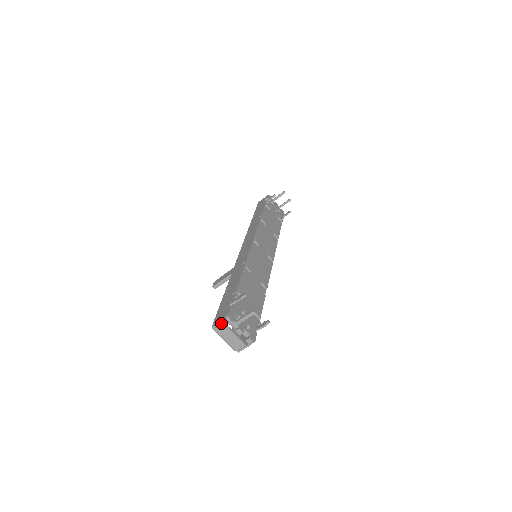
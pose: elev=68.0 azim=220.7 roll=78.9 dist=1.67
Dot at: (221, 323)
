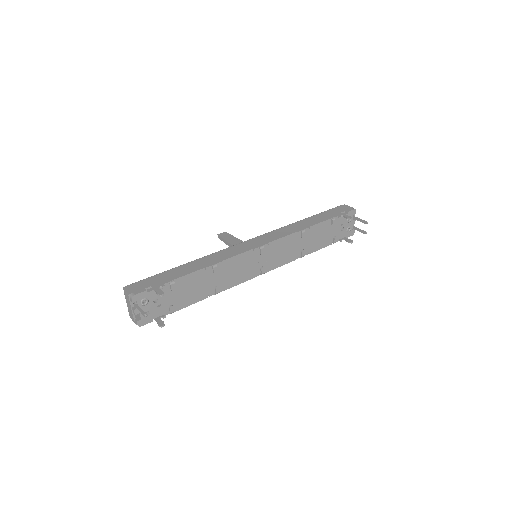
Dot at: (127, 293)
